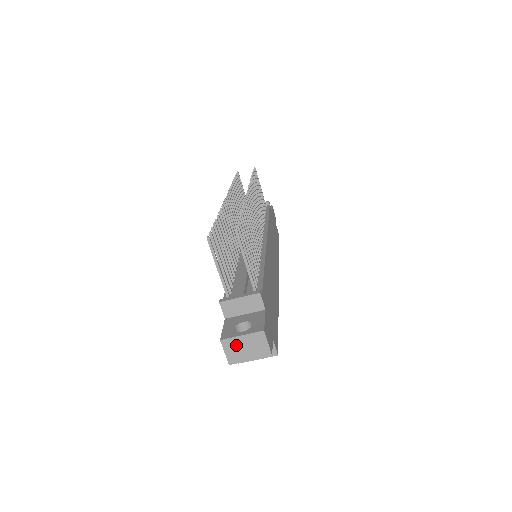
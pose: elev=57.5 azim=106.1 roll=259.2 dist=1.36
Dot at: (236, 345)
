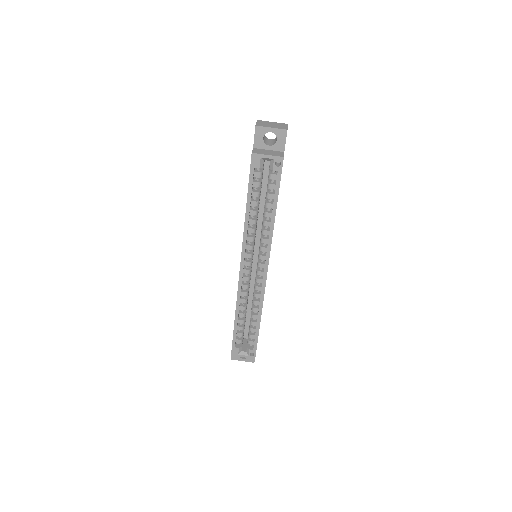
Dot at: (266, 123)
